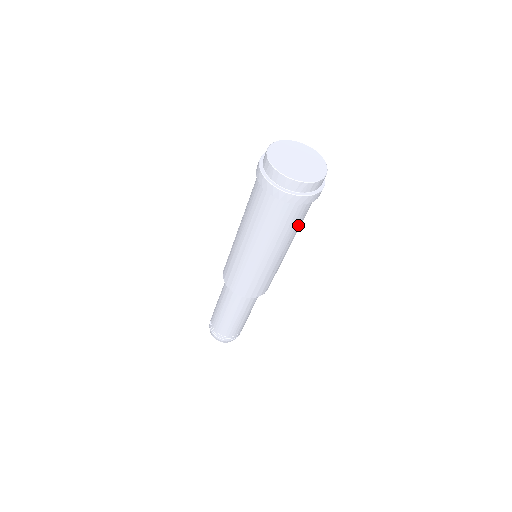
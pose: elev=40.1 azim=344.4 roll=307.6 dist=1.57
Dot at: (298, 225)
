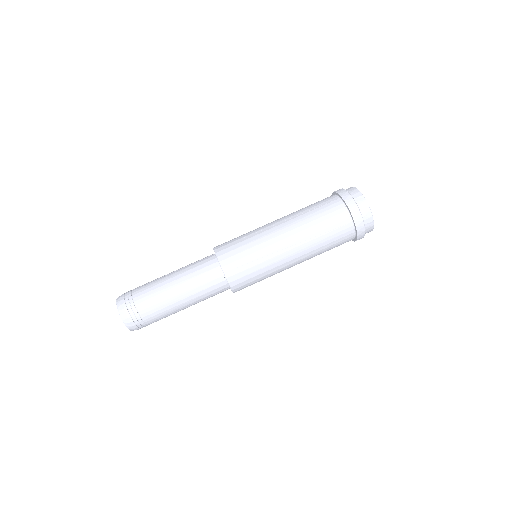
Dot at: occluded
